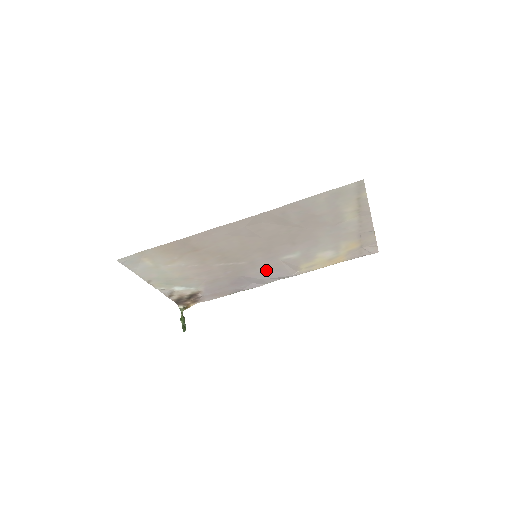
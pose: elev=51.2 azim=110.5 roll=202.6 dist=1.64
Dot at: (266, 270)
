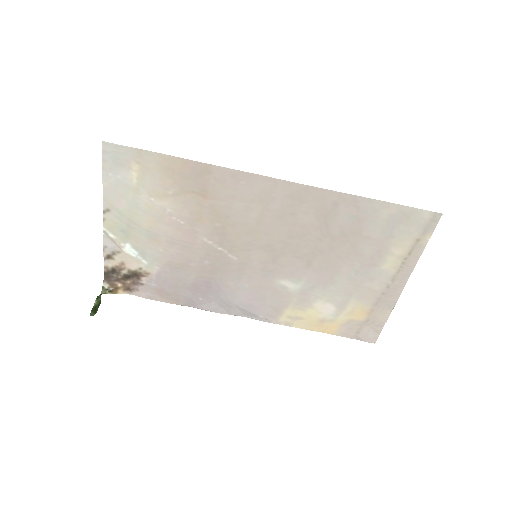
Dot at: (247, 289)
